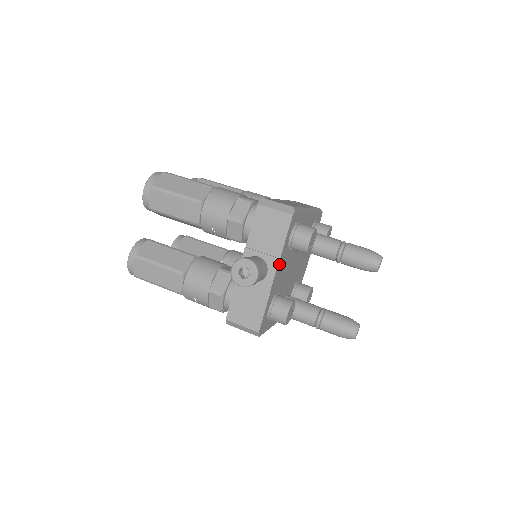
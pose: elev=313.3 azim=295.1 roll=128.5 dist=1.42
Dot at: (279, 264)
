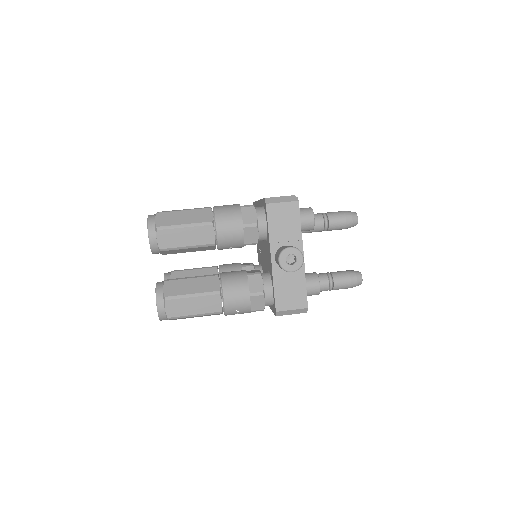
Dot at: (301, 245)
